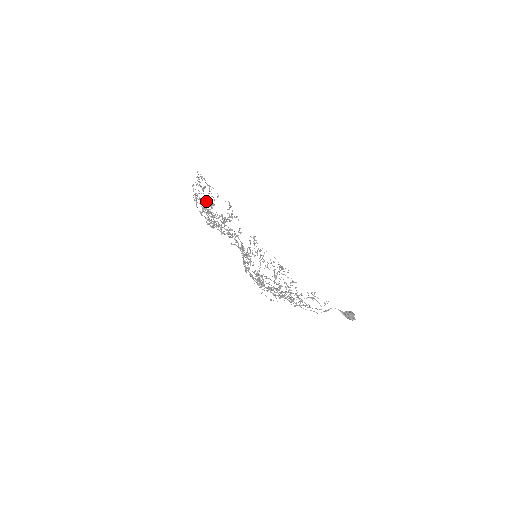
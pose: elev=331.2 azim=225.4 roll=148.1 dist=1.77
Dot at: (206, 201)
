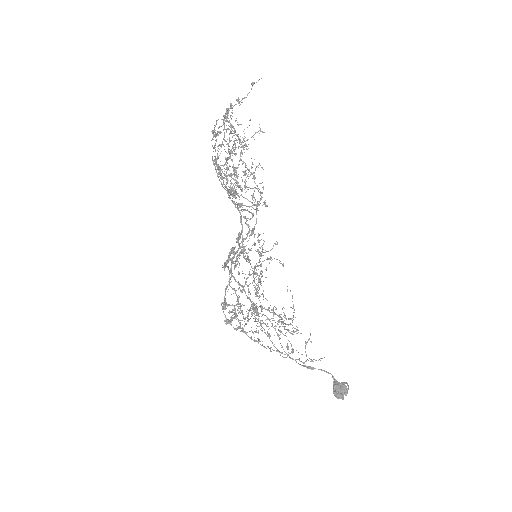
Dot at: occluded
